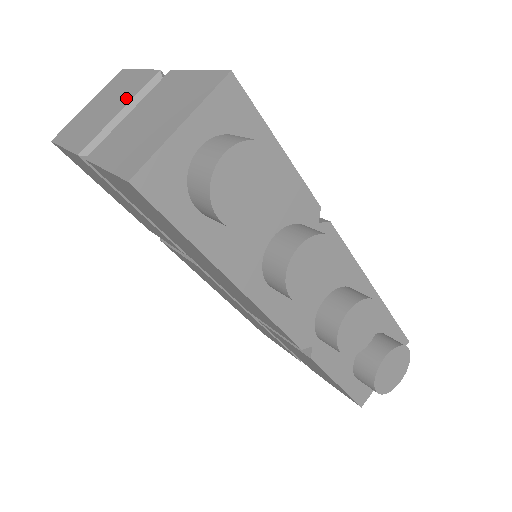
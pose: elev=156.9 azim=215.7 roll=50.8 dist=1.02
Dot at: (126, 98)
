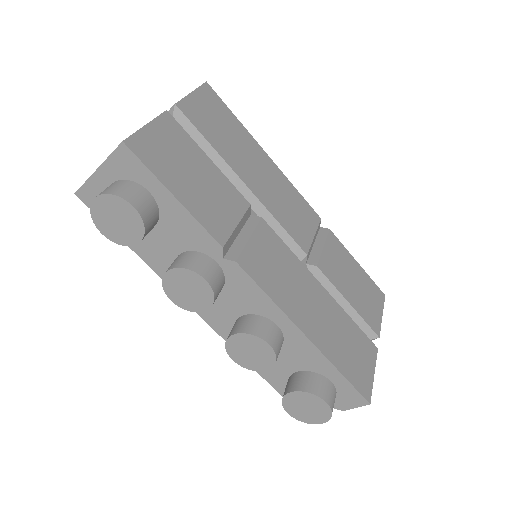
Dot at: occluded
